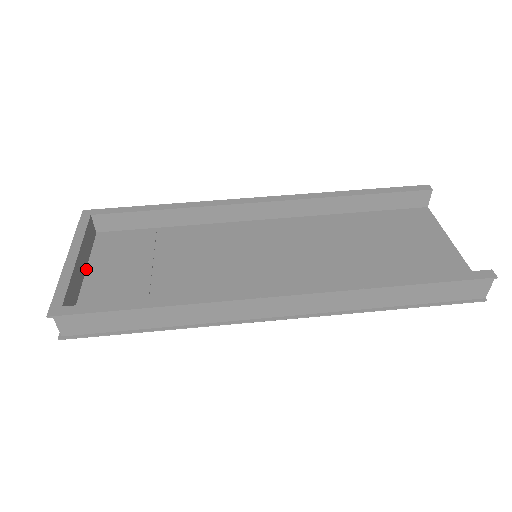
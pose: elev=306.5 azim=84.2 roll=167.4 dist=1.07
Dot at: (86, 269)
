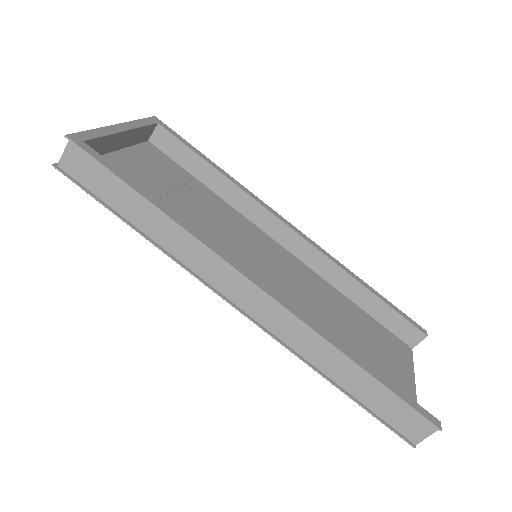
Dot at: (119, 149)
